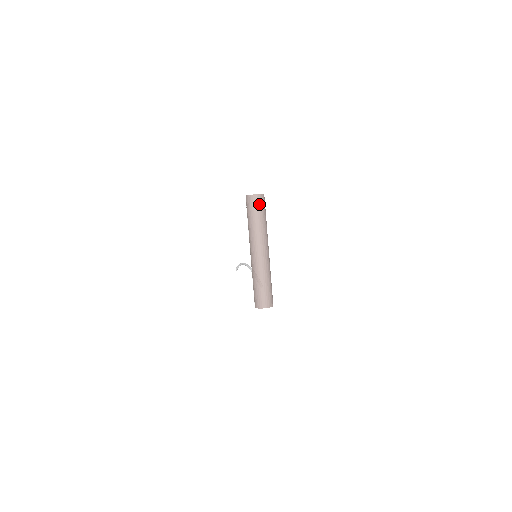
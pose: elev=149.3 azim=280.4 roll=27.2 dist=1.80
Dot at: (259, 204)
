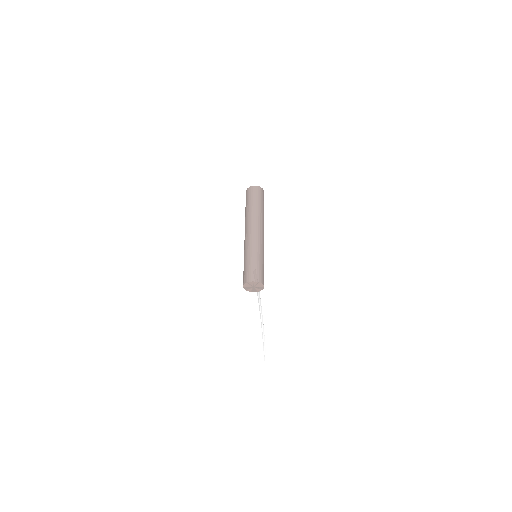
Dot at: (256, 193)
